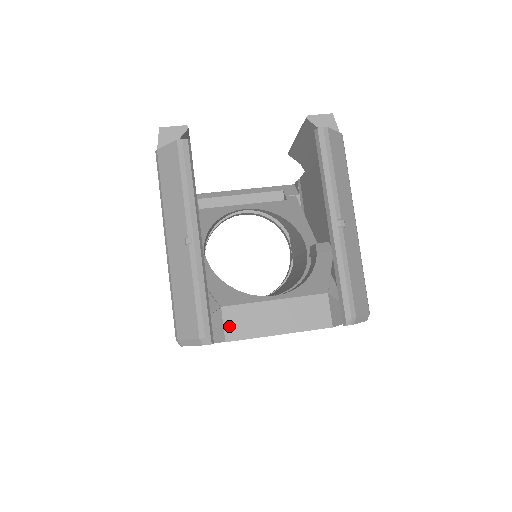
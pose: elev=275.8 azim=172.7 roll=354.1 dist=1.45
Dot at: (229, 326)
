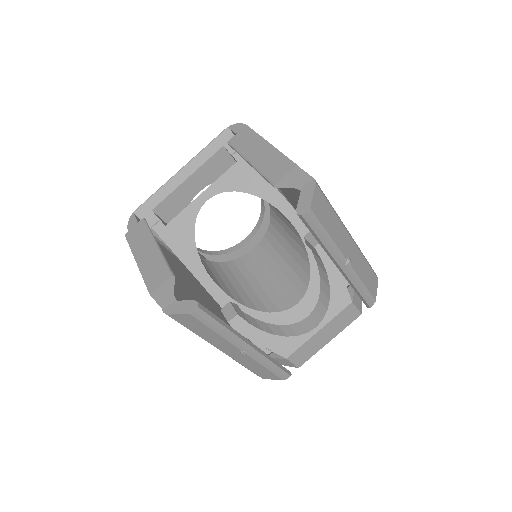
Dot at: (297, 361)
